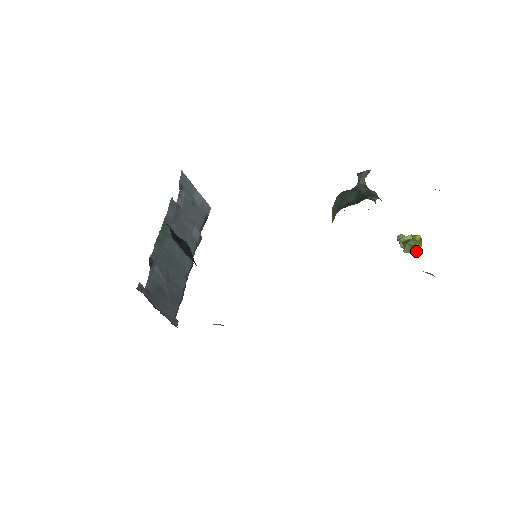
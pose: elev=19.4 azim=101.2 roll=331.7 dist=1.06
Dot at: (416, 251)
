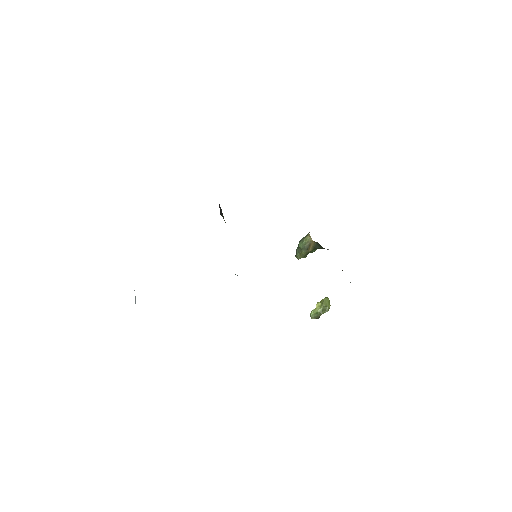
Dot at: (329, 306)
